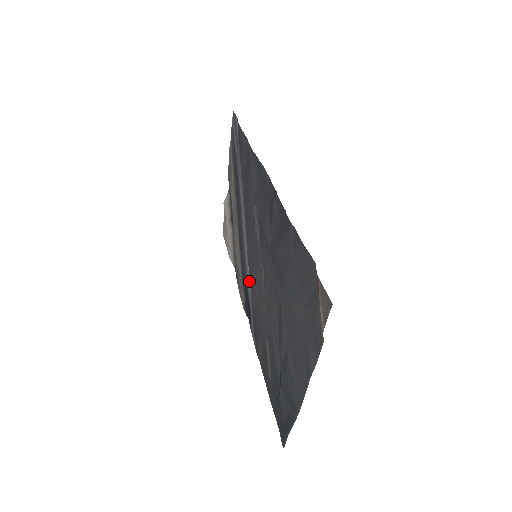
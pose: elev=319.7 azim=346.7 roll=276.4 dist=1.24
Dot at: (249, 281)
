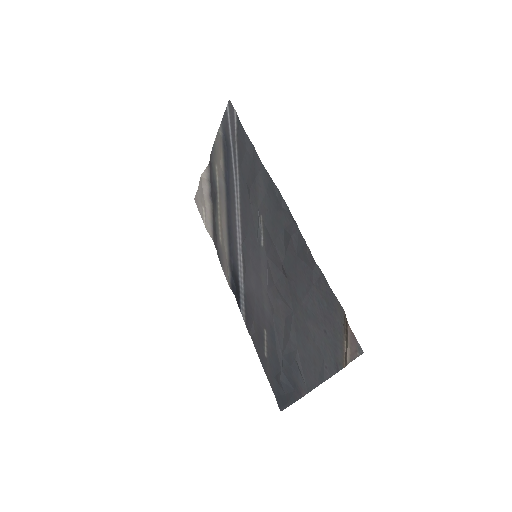
Dot at: (242, 269)
